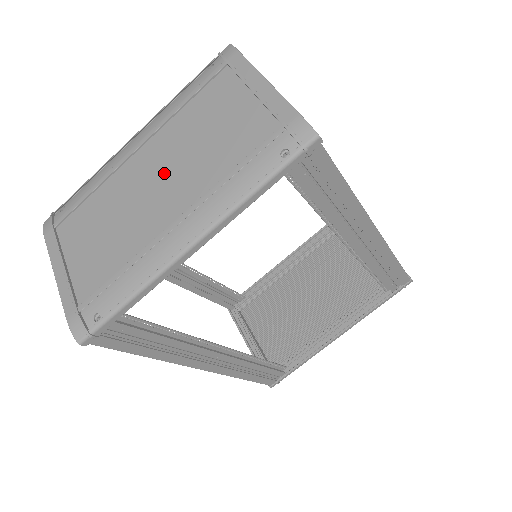
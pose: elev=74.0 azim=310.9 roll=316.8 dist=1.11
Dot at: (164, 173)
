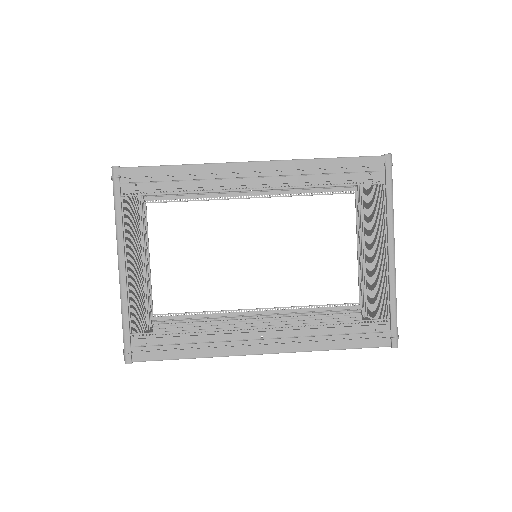
Dot at: occluded
